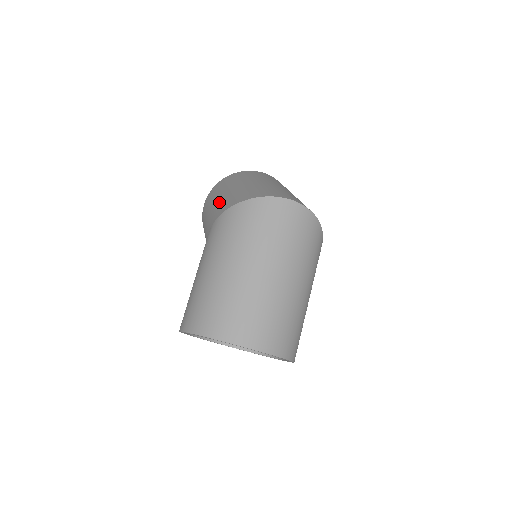
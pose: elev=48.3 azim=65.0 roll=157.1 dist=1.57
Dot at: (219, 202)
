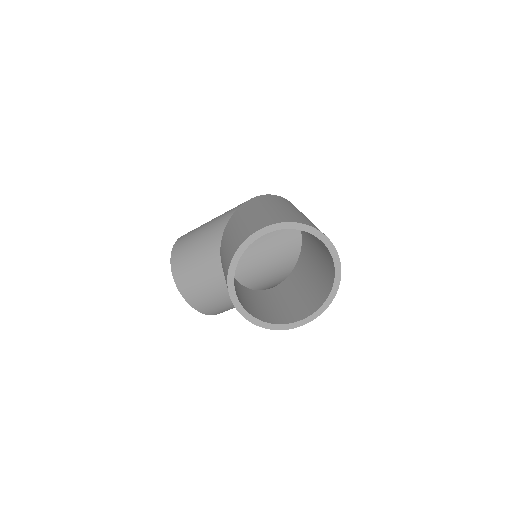
Dot at: occluded
